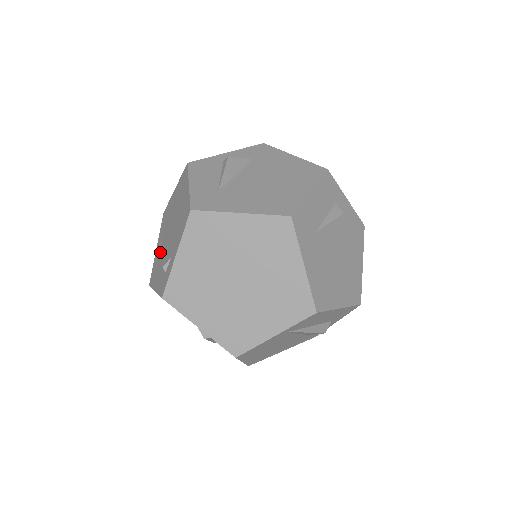
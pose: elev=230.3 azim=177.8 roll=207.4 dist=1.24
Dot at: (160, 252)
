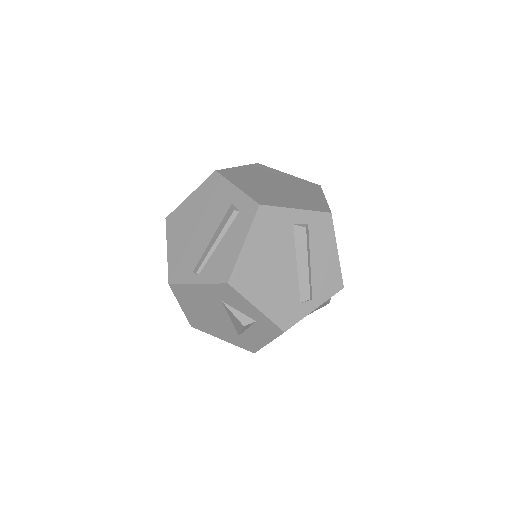
Dot at: (212, 243)
